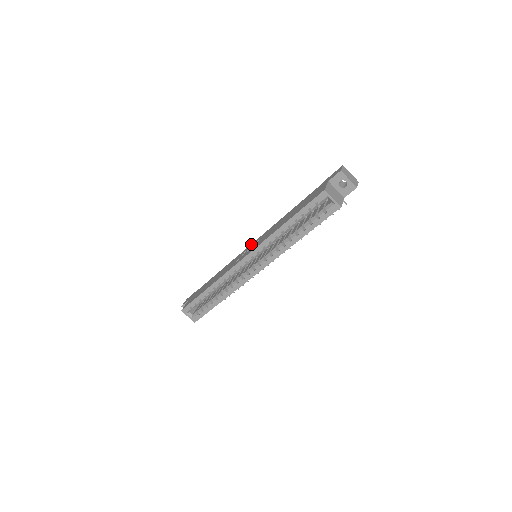
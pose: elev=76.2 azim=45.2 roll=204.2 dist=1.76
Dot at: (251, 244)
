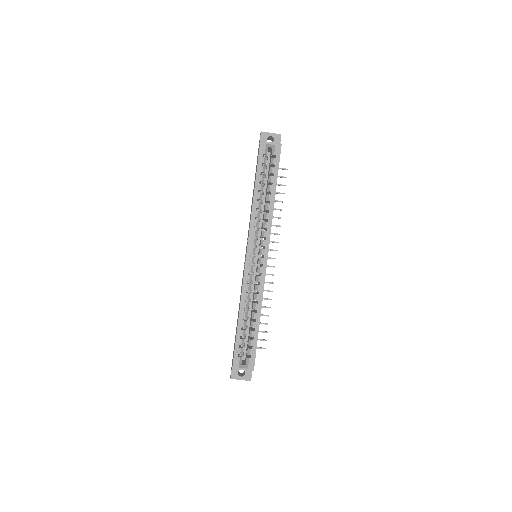
Dot at: (245, 255)
